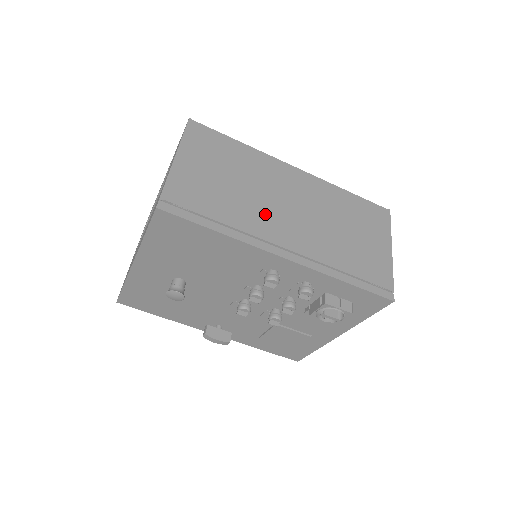
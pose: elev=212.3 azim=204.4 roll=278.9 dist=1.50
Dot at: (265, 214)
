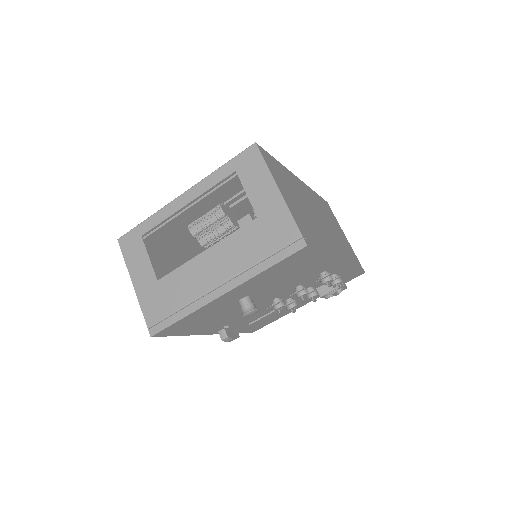
Dot at: (320, 228)
